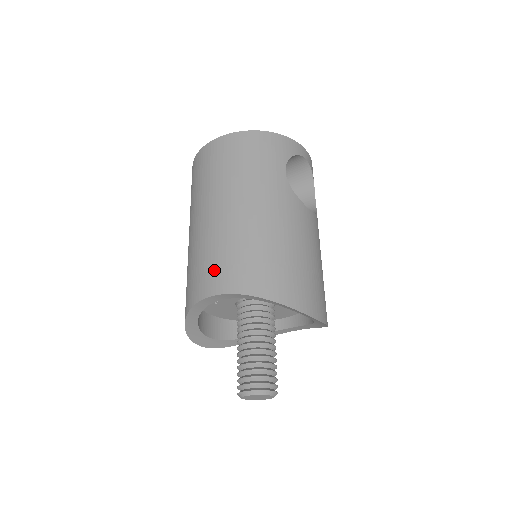
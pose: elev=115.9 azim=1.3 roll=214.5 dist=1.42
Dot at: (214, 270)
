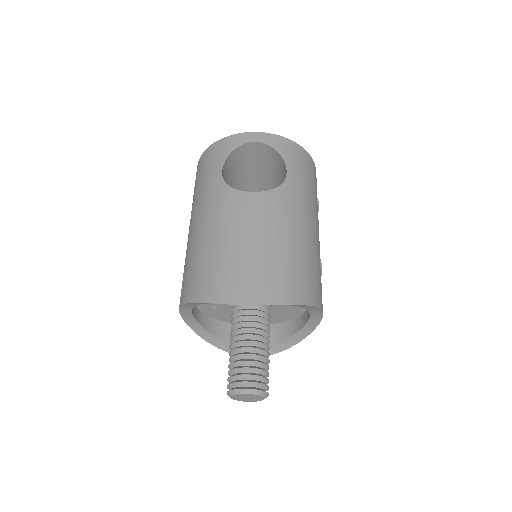
Dot at: occluded
